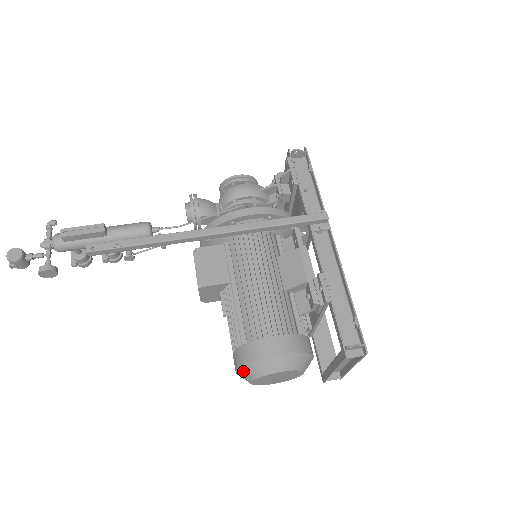
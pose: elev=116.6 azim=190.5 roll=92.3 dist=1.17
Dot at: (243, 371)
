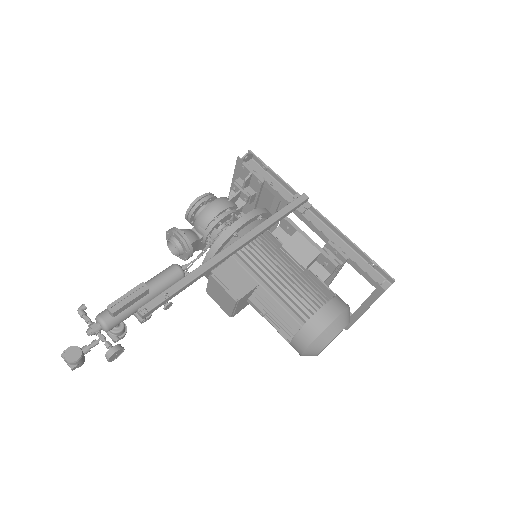
Dot at: (313, 347)
